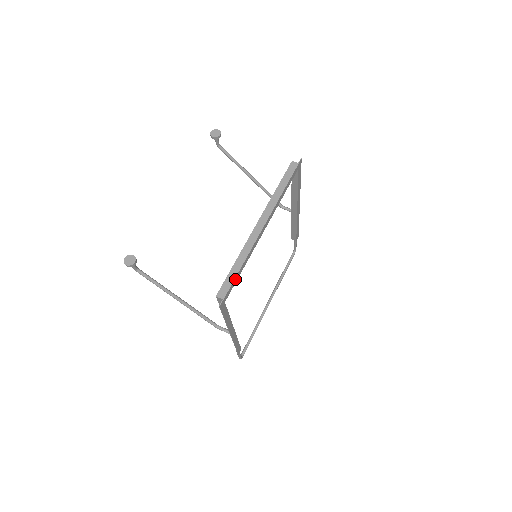
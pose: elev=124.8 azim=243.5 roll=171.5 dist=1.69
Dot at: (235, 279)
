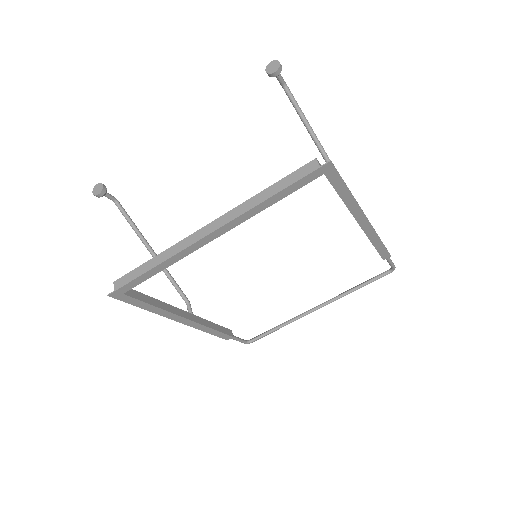
Dot at: (142, 277)
